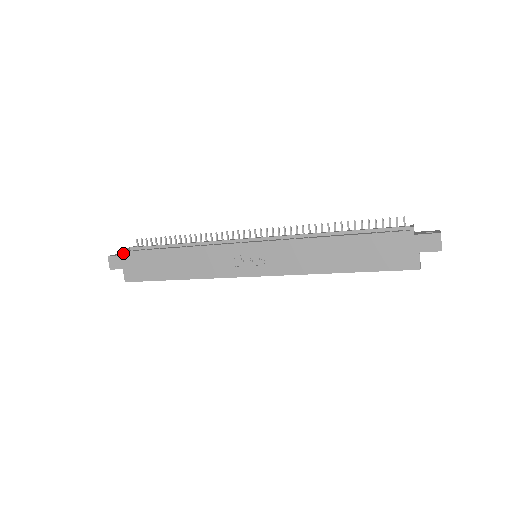
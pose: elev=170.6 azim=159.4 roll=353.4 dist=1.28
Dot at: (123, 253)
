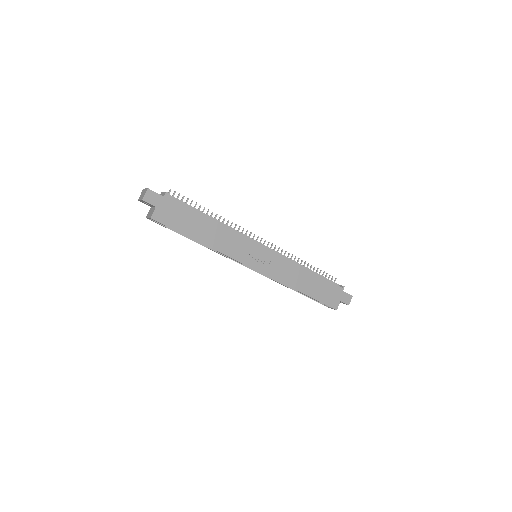
Dot at: (165, 195)
